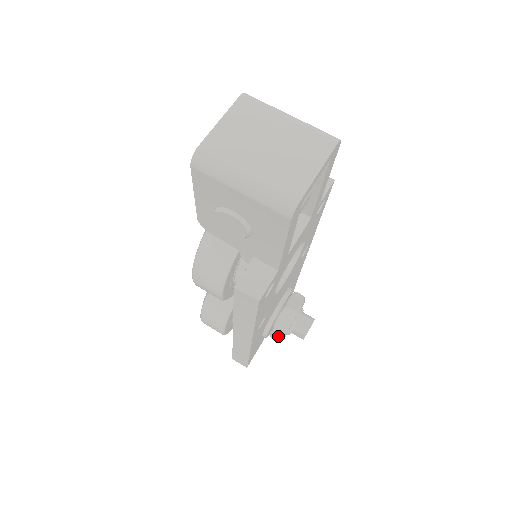
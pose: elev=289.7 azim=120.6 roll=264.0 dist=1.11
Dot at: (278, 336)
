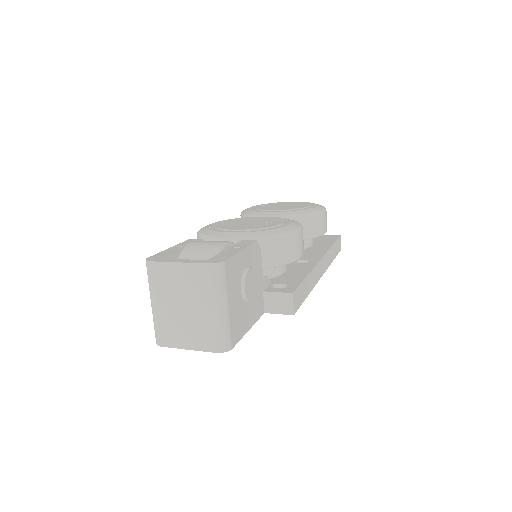
Dot at: occluded
